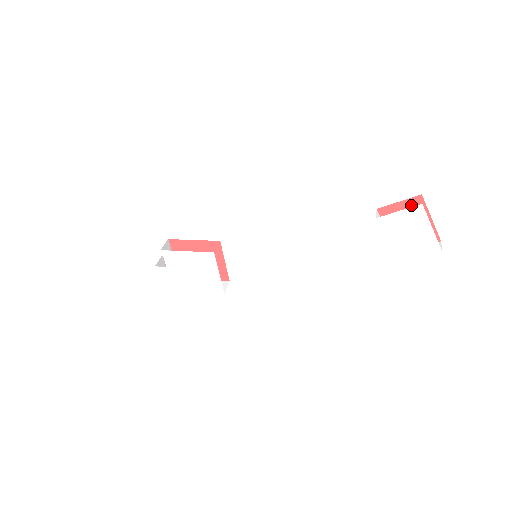
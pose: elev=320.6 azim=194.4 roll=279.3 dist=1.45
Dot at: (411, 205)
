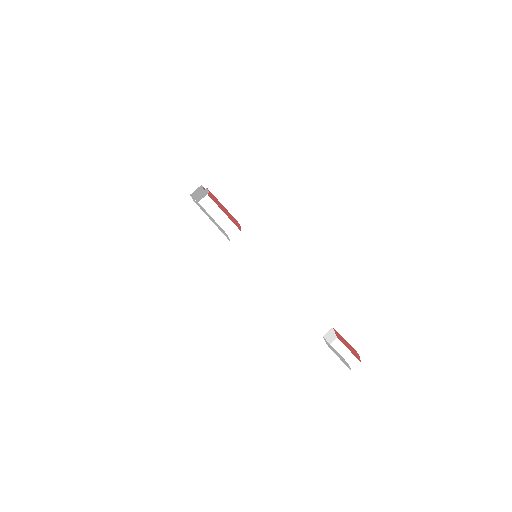
Dot at: (352, 347)
